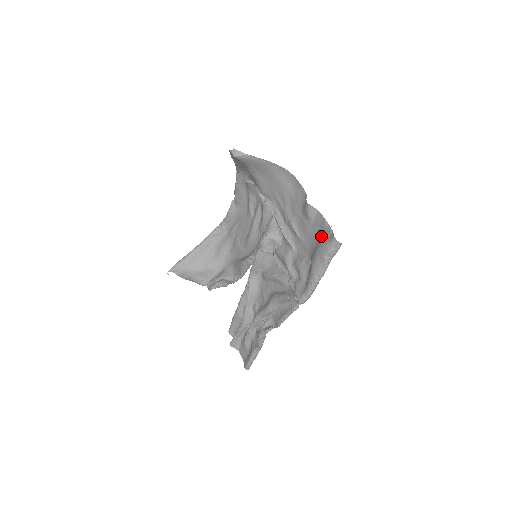
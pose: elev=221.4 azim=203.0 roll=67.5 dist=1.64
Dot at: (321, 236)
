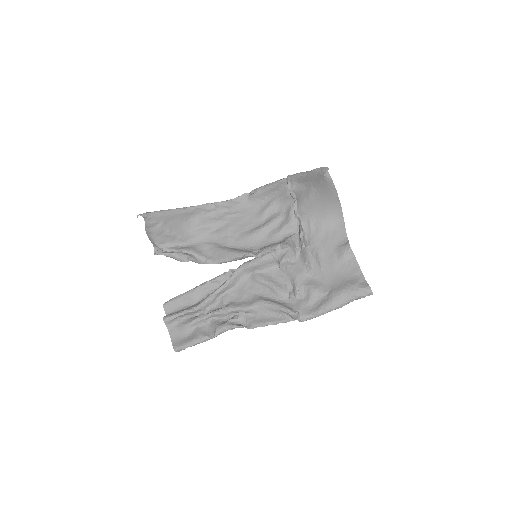
Dot at: (351, 278)
